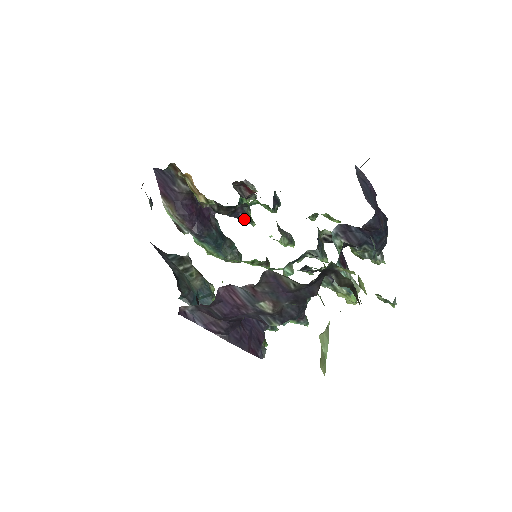
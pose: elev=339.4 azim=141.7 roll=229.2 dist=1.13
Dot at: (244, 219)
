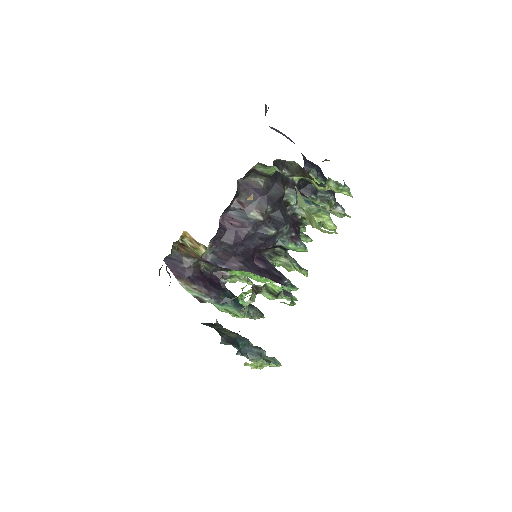
Dot at: occluded
